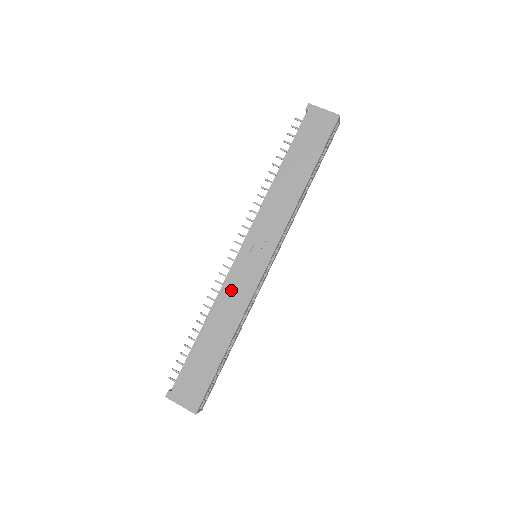
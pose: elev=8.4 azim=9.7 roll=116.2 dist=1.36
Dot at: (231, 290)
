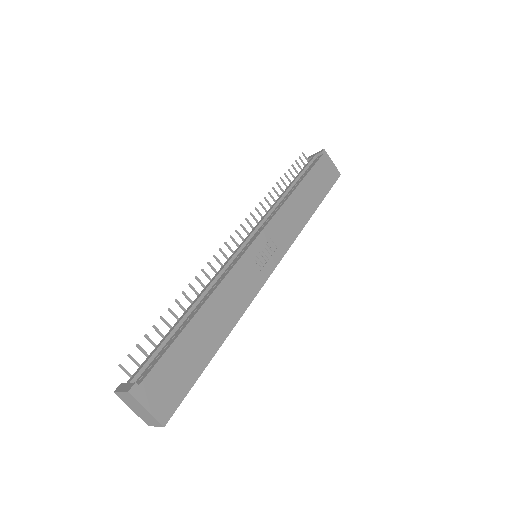
Dot at: (237, 280)
